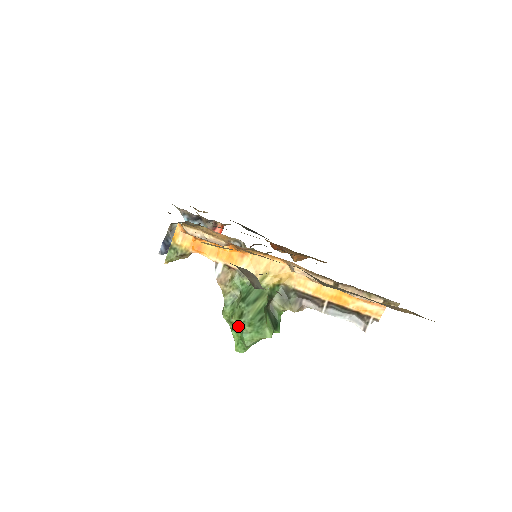
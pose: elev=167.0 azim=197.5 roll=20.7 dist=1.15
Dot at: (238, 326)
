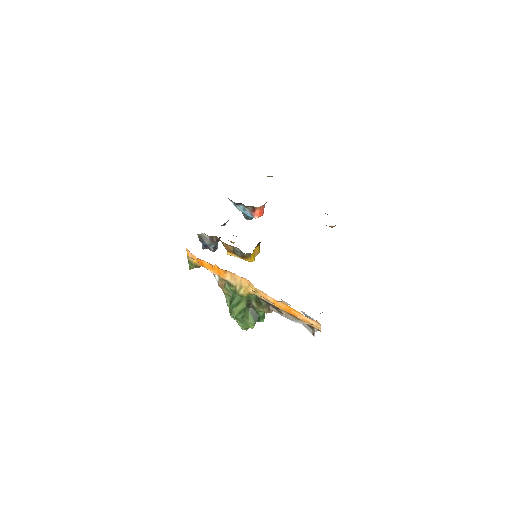
Dot at: (233, 318)
